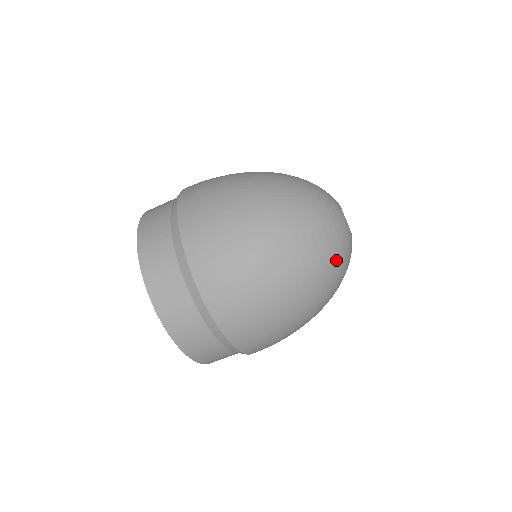
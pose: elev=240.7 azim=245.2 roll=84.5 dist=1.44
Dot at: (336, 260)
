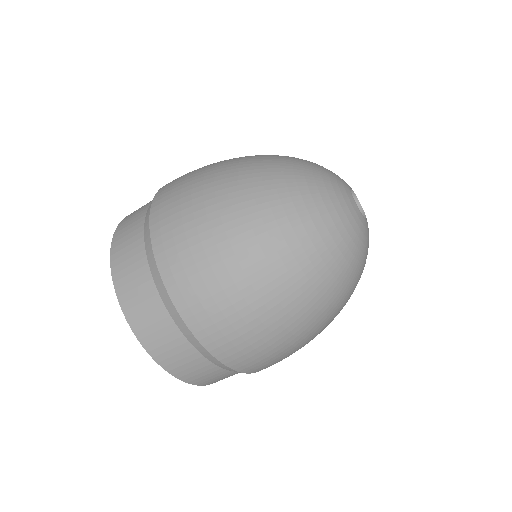
Dot at: (346, 260)
